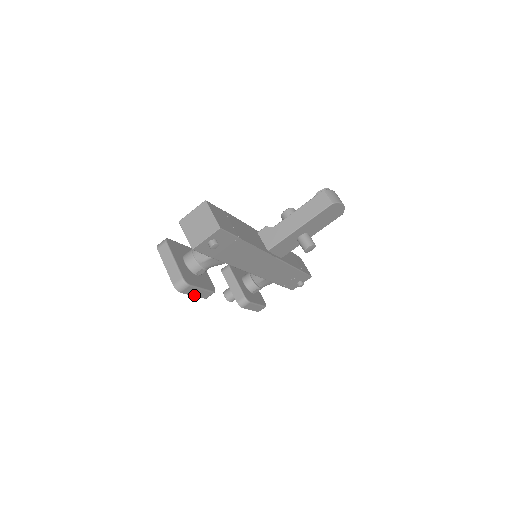
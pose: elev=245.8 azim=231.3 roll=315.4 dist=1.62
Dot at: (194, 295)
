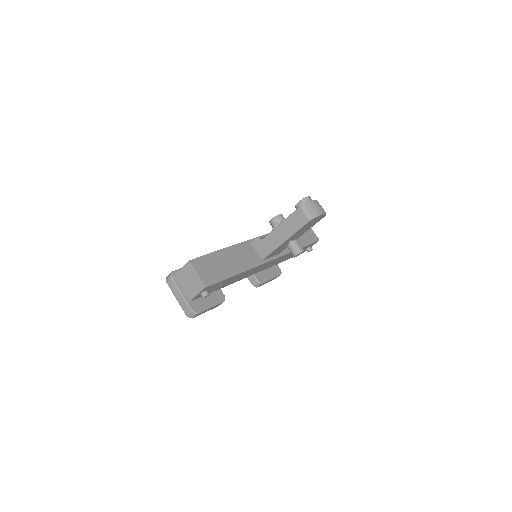
Dot at: occluded
